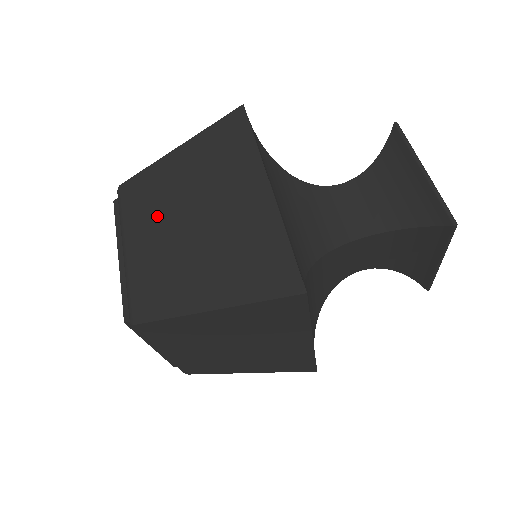
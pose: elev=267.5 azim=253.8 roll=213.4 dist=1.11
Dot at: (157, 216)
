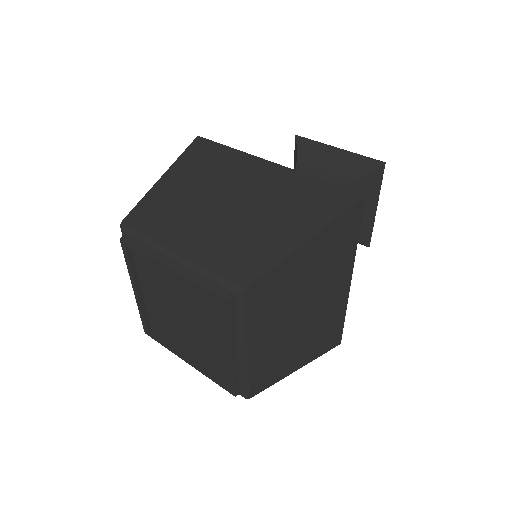
Dot at: occluded
